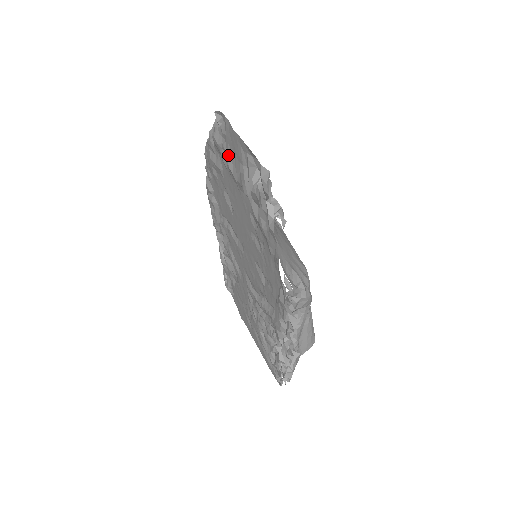
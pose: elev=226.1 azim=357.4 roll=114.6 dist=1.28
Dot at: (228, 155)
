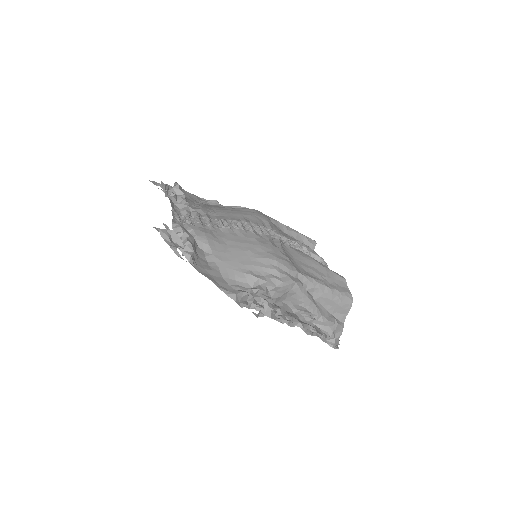
Dot at: occluded
